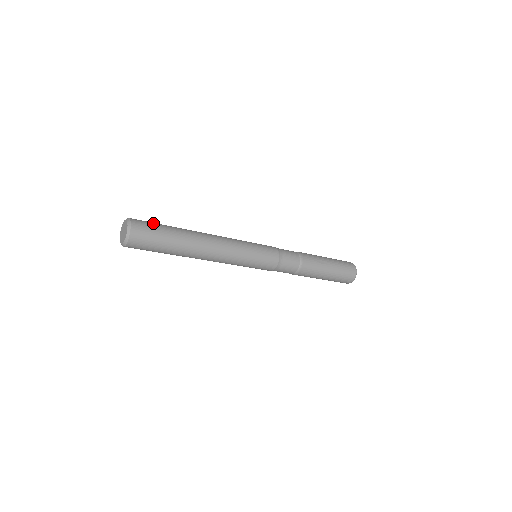
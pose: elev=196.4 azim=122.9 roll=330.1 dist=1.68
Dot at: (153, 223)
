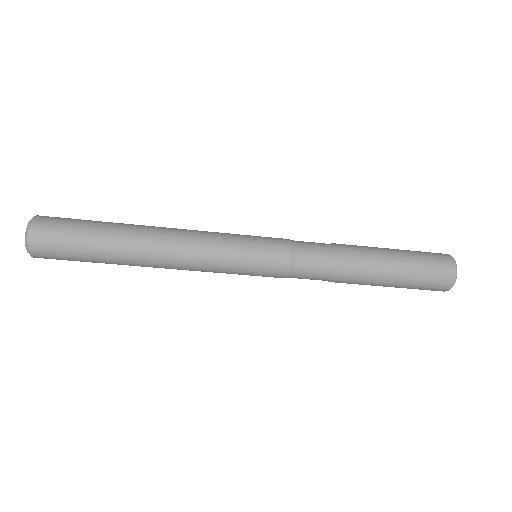
Dot at: (69, 223)
